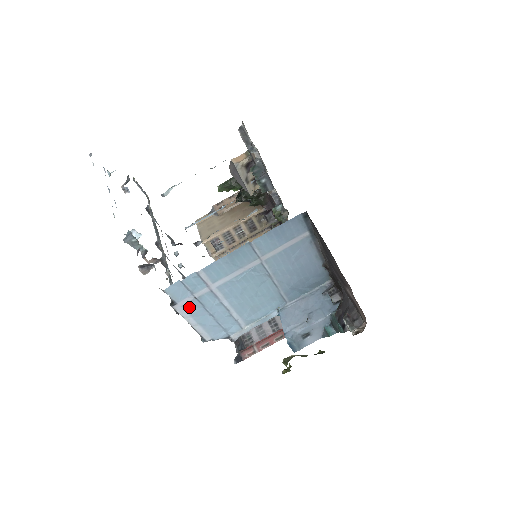
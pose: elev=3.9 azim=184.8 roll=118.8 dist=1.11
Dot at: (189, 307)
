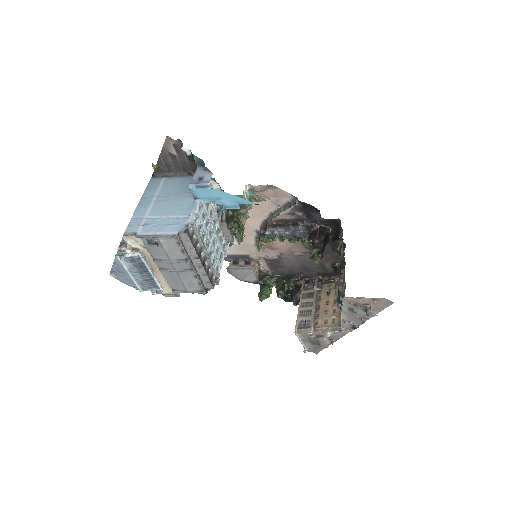
Dot at: (146, 231)
